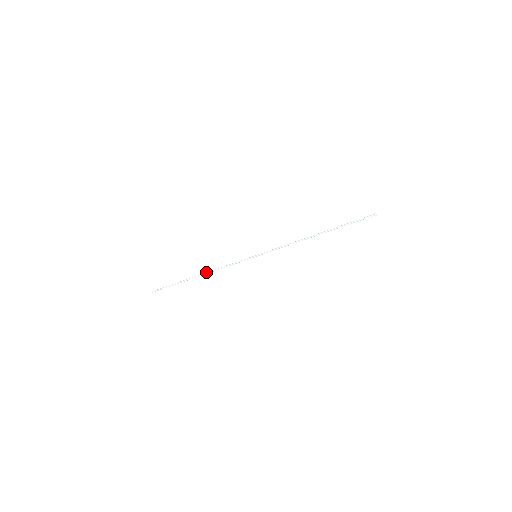
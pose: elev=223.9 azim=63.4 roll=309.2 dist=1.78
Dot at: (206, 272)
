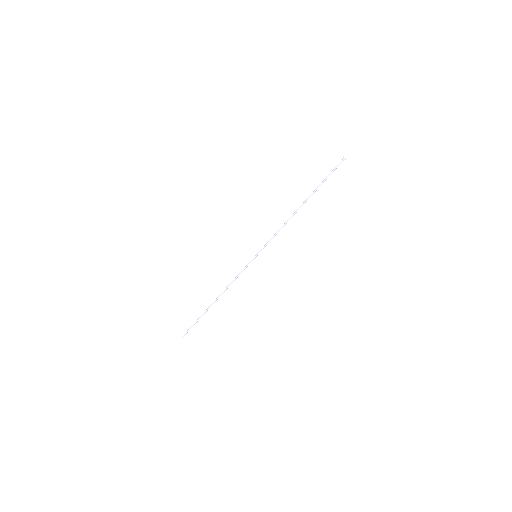
Dot at: (219, 295)
